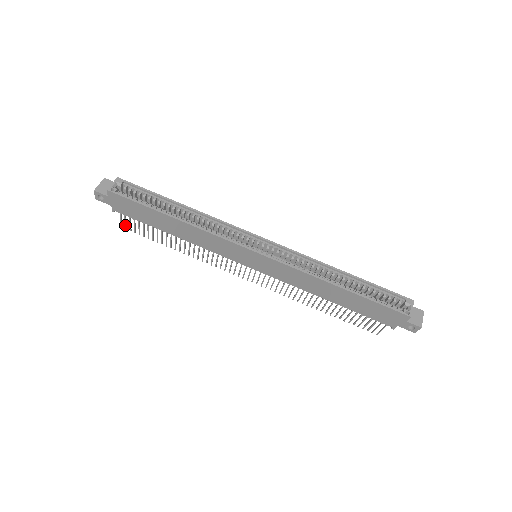
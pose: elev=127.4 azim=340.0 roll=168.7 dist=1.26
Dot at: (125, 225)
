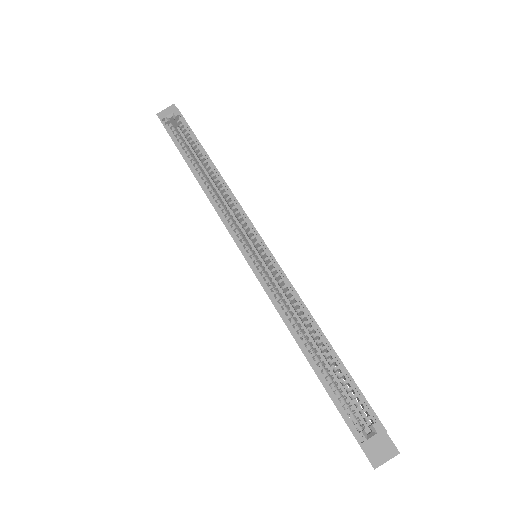
Dot at: occluded
